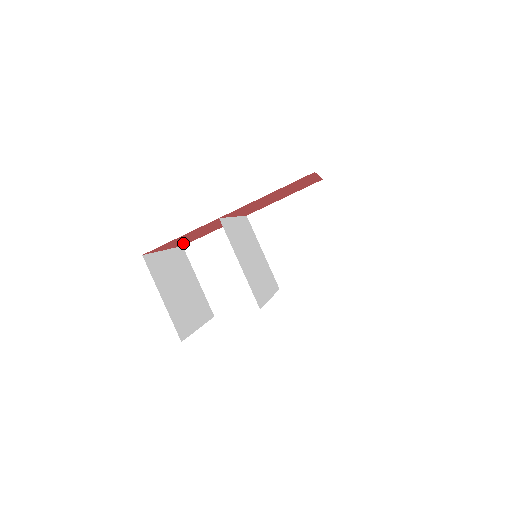
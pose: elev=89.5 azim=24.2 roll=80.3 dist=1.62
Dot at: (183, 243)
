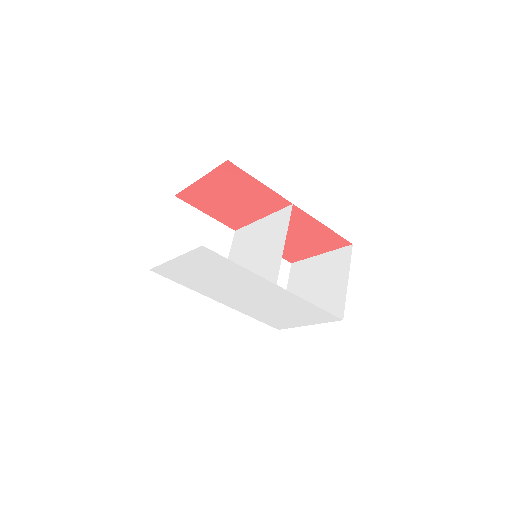
Dot at: (195, 193)
